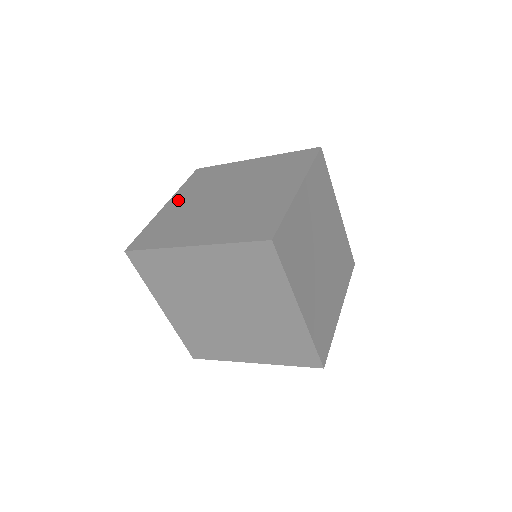
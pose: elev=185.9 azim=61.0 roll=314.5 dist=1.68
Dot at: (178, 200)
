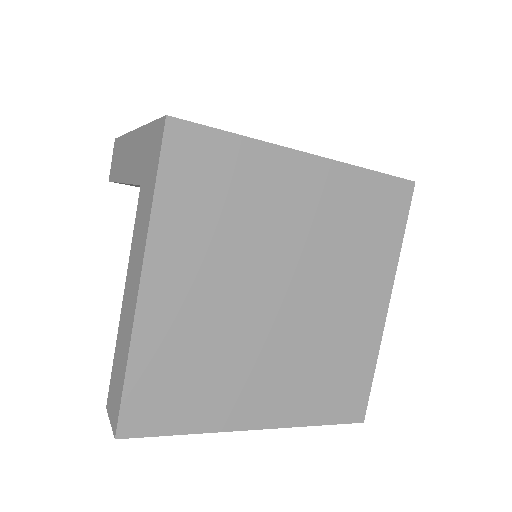
Dot at: occluded
